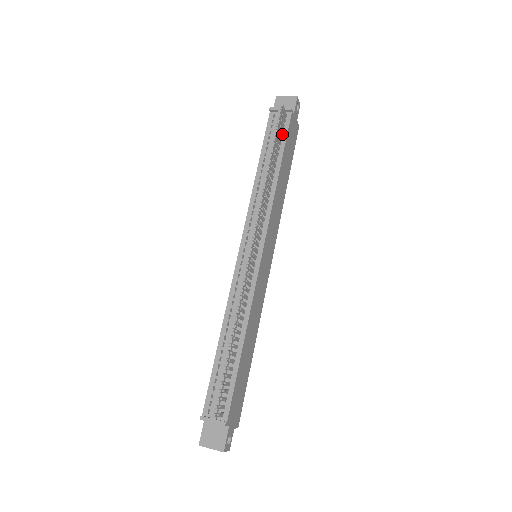
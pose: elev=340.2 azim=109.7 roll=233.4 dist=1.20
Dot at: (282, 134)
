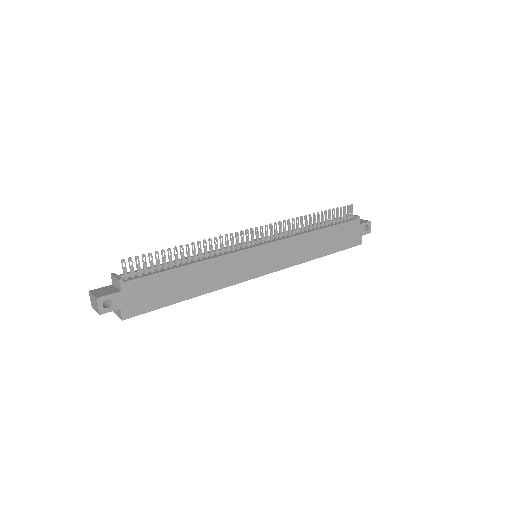
Dot at: (340, 222)
